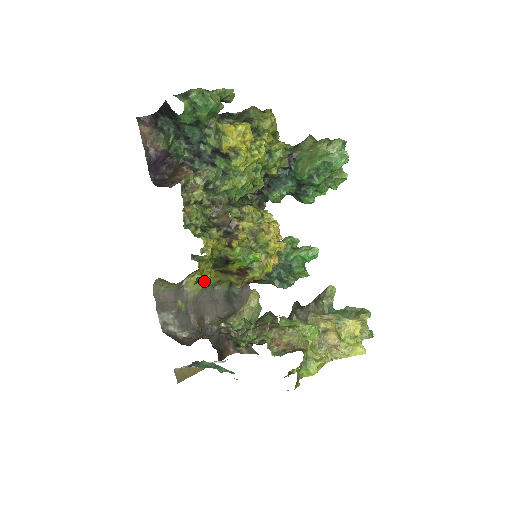
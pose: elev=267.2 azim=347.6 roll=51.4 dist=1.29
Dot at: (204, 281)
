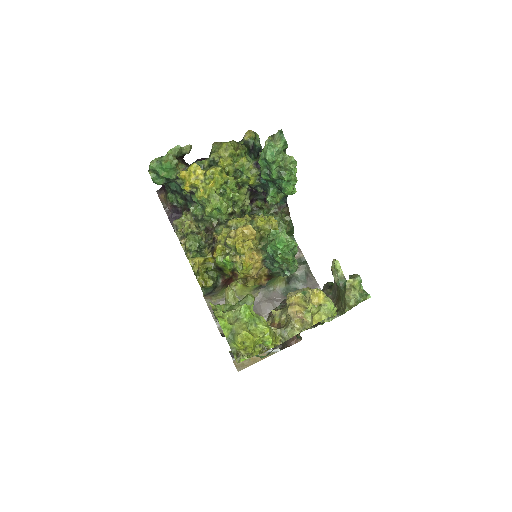
Dot at: (245, 287)
